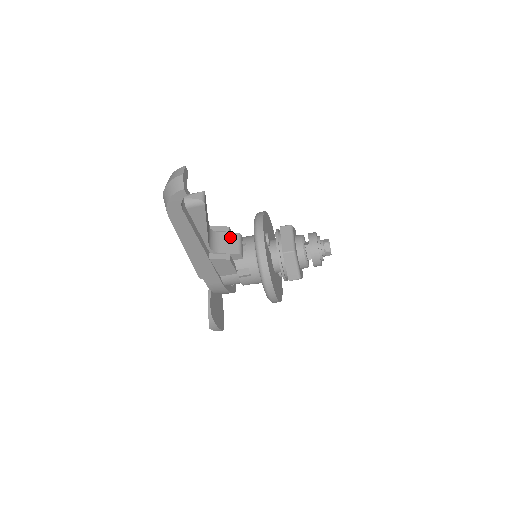
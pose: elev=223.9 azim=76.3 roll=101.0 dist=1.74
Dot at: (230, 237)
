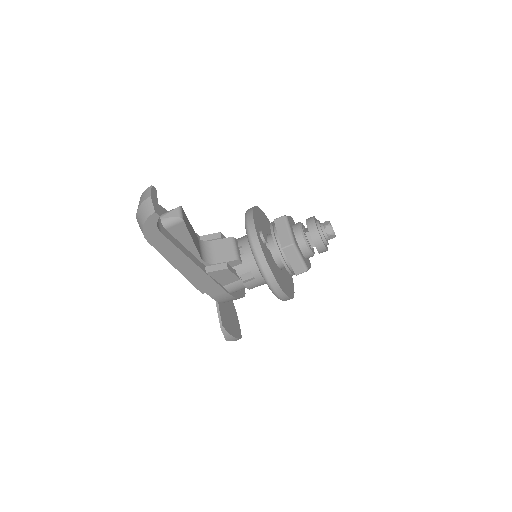
Dot at: (223, 243)
